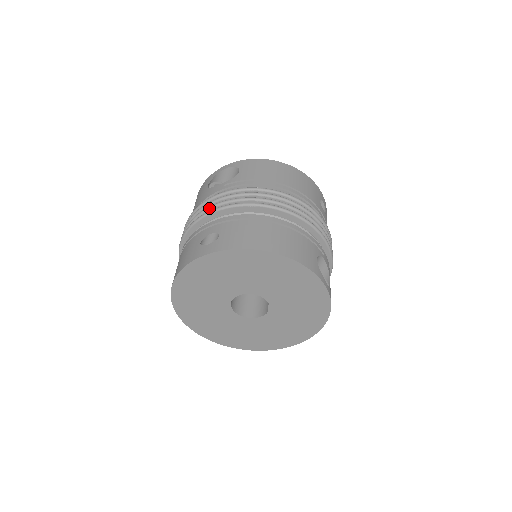
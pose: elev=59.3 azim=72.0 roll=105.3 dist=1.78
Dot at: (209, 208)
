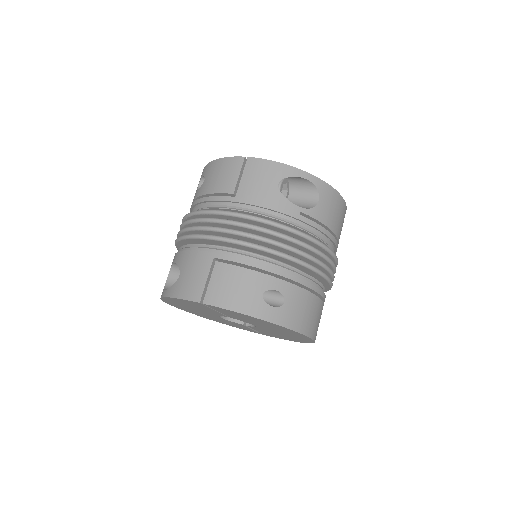
Dot at: (283, 247)
